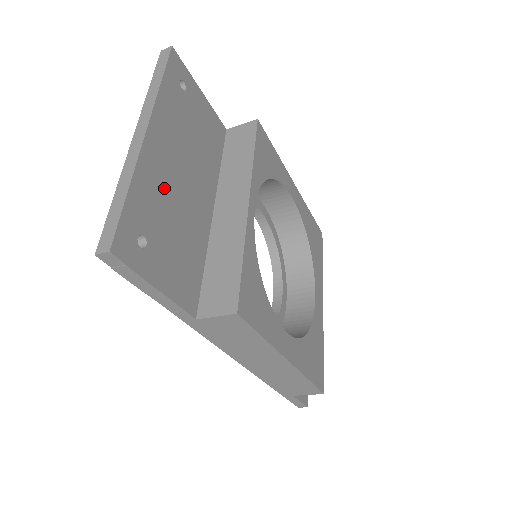
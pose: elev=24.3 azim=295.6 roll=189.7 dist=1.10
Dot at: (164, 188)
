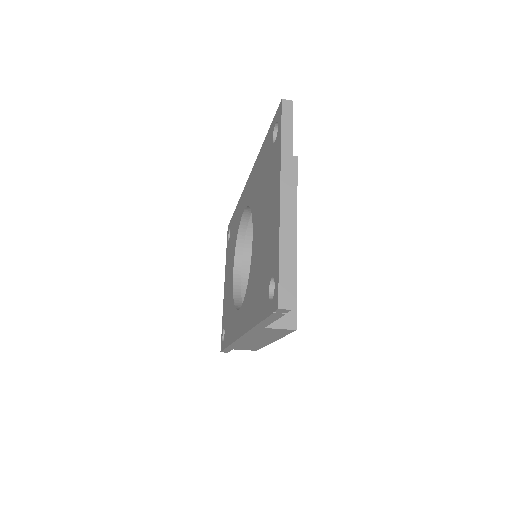
Dot at: occluded
